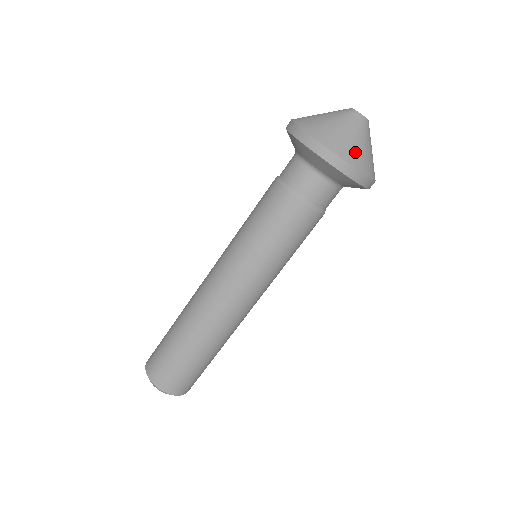
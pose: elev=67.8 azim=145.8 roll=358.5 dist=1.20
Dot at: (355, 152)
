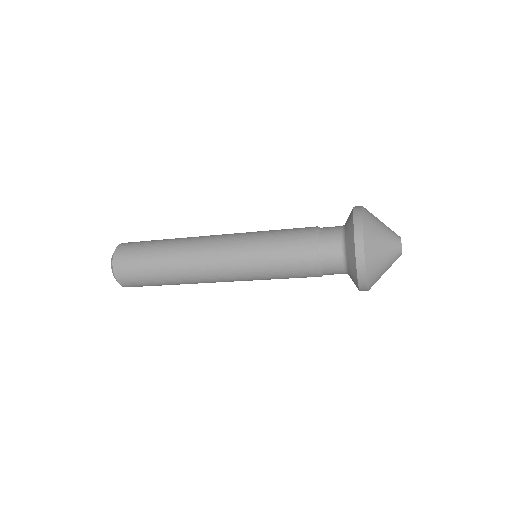
Dot at: occluded
